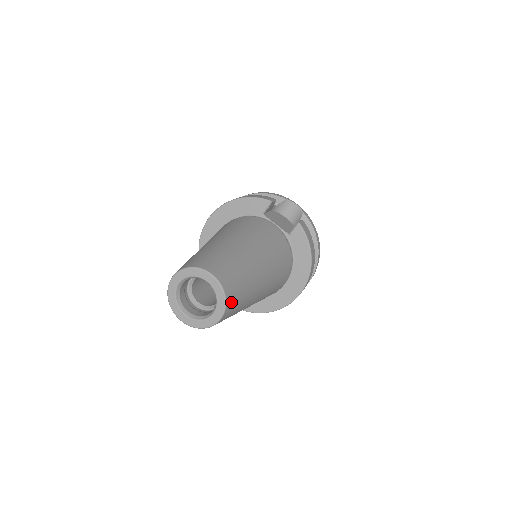
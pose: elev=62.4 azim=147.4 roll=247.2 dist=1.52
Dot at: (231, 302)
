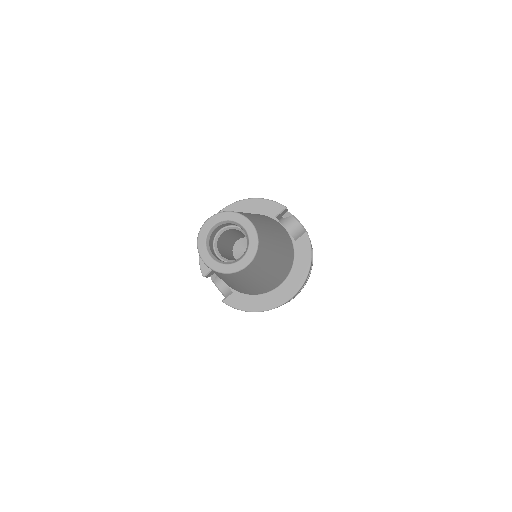
Dot at: (259, 255)
